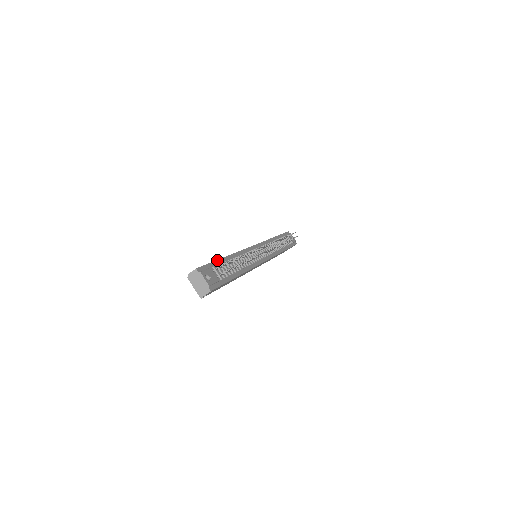
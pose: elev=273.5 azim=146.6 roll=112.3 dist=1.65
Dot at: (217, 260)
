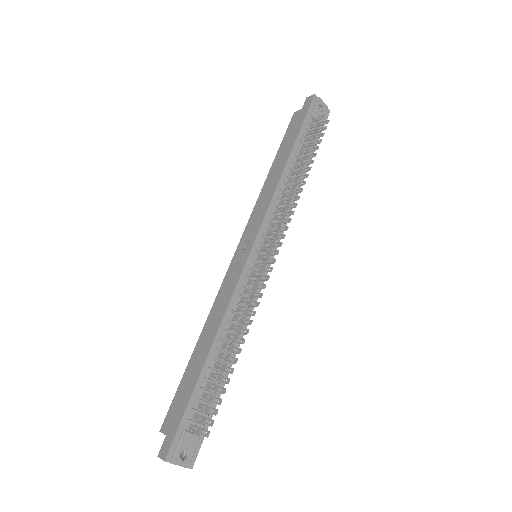
Dot at: (192, 393)
